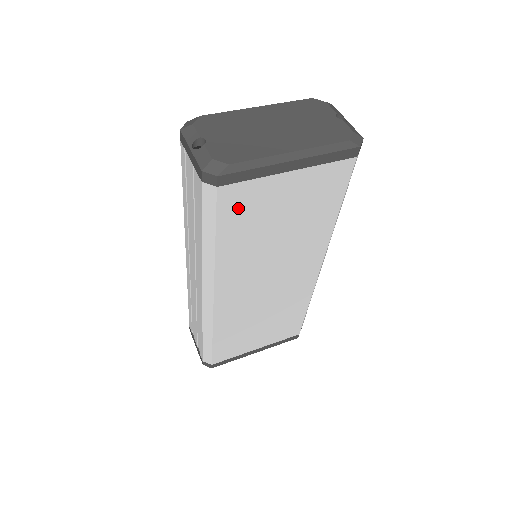
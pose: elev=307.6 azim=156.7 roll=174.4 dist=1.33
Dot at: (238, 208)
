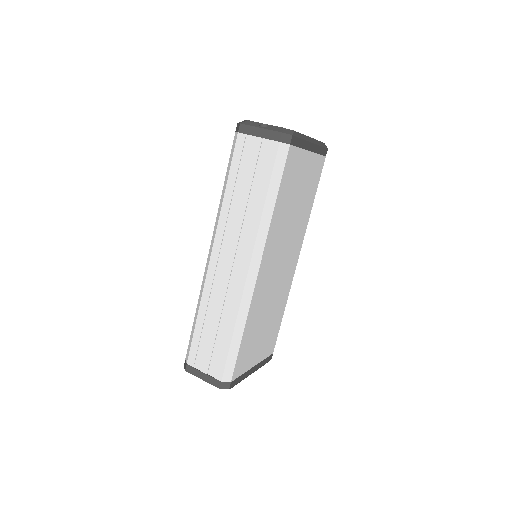
Dot at: (290, 171)
